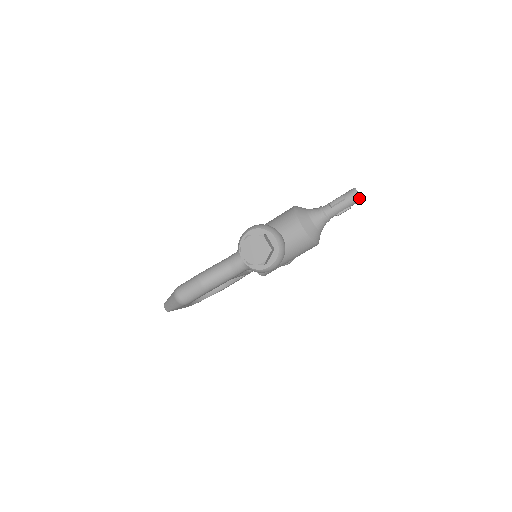
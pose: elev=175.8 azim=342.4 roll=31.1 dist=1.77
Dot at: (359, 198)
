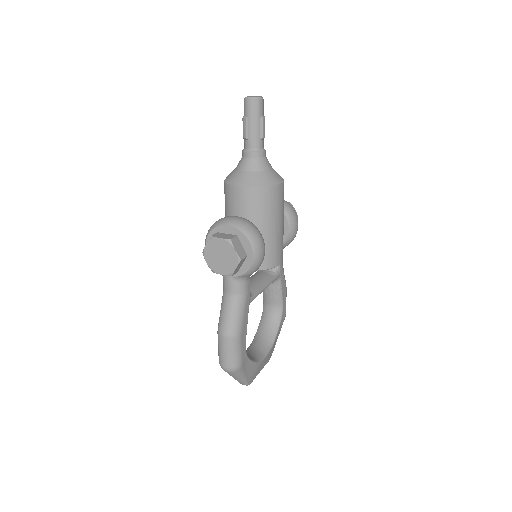
Dot at: (256, 100)
